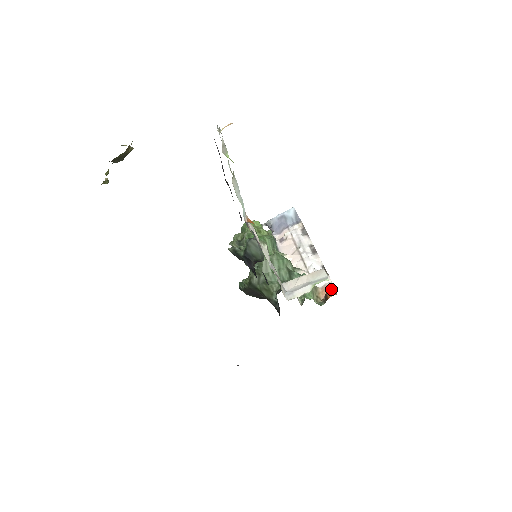
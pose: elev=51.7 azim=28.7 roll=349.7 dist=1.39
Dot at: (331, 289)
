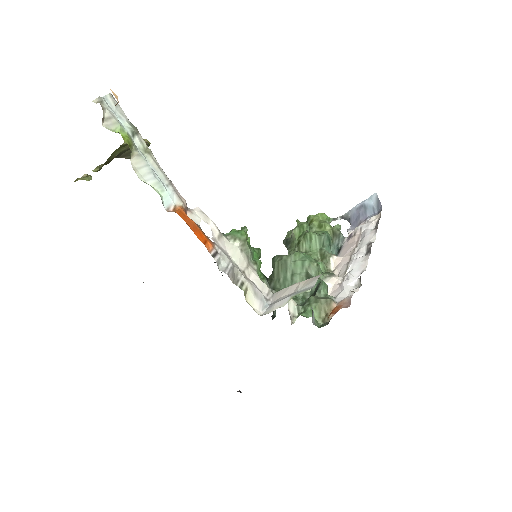
Dot at: (338, 305)
